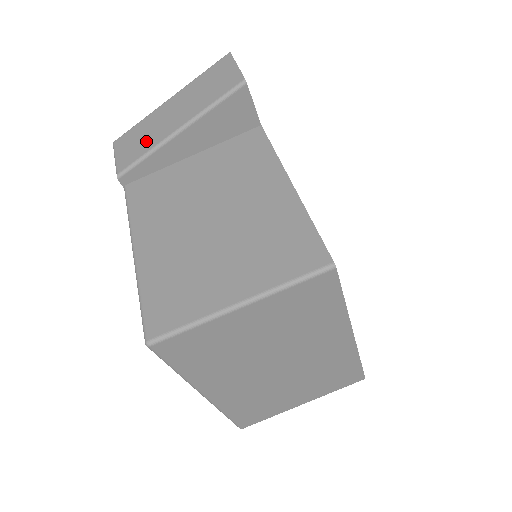
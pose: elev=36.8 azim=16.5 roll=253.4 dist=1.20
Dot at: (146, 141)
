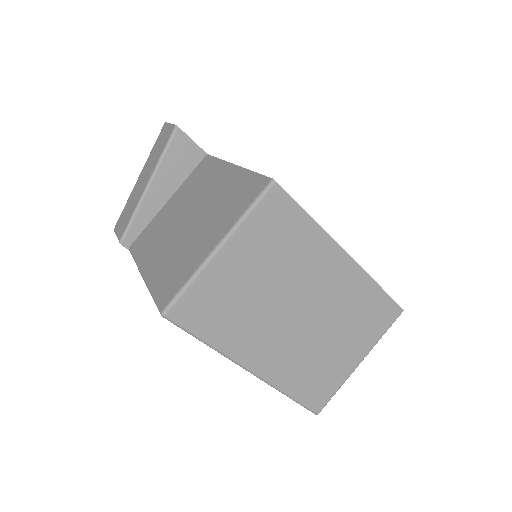
Dot at: (131, 208)
